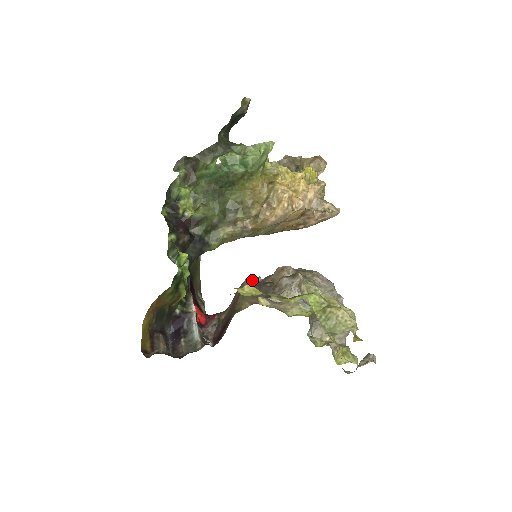
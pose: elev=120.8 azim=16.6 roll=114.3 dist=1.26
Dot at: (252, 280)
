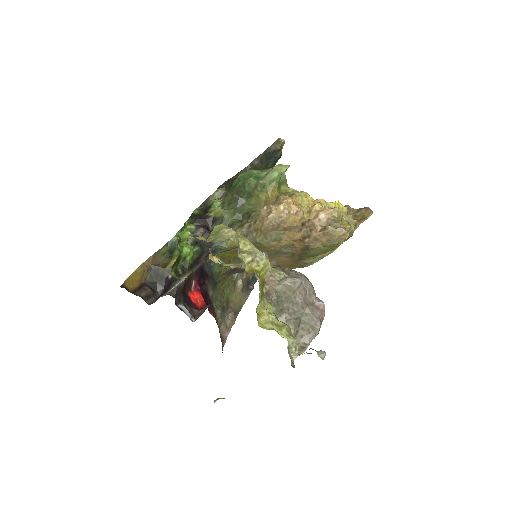
Dot at: occluded
